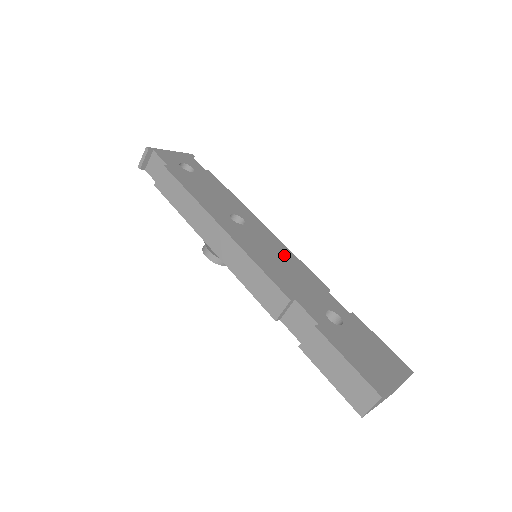
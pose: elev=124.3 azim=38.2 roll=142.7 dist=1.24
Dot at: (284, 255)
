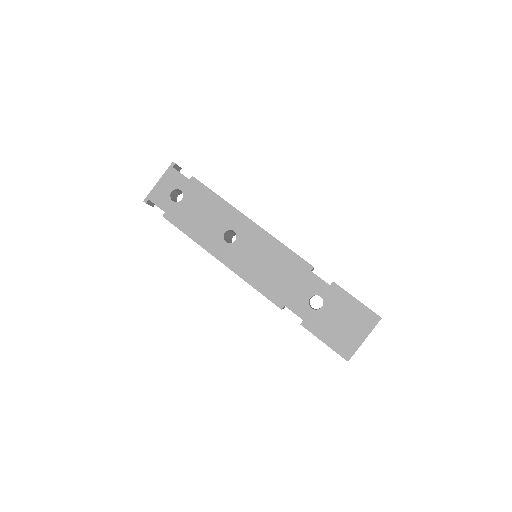
Dot at: (272, 253)
